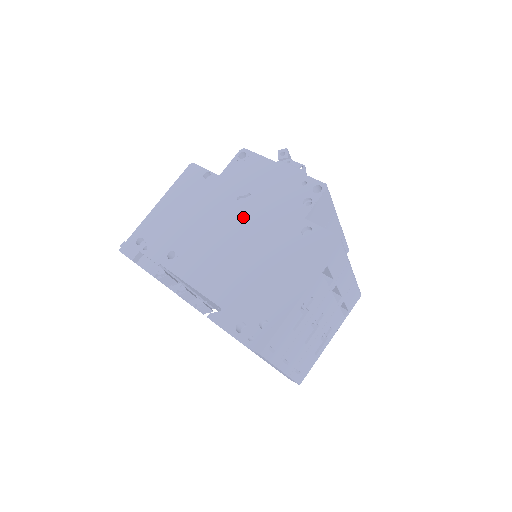
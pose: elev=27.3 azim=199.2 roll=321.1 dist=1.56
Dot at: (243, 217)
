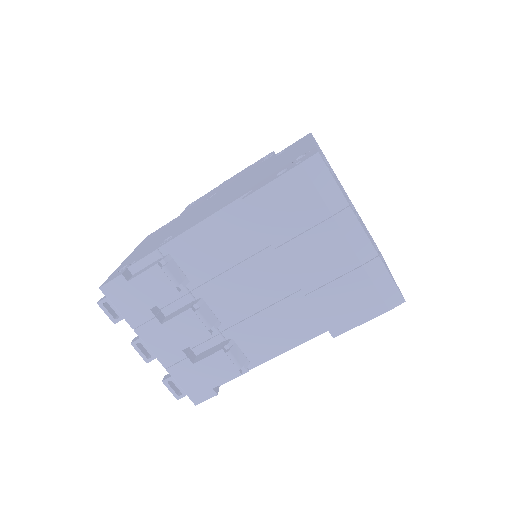
Dot at: (221, 193)
